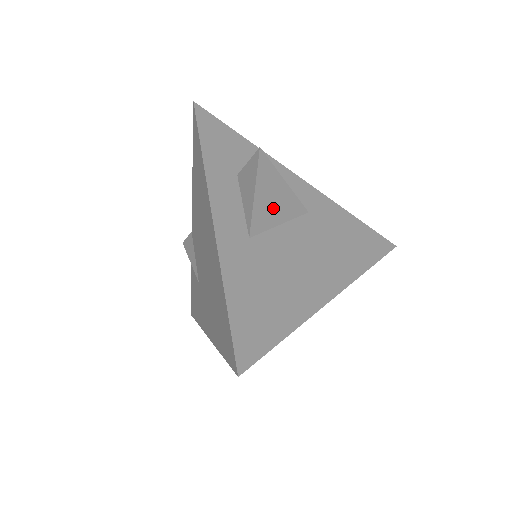
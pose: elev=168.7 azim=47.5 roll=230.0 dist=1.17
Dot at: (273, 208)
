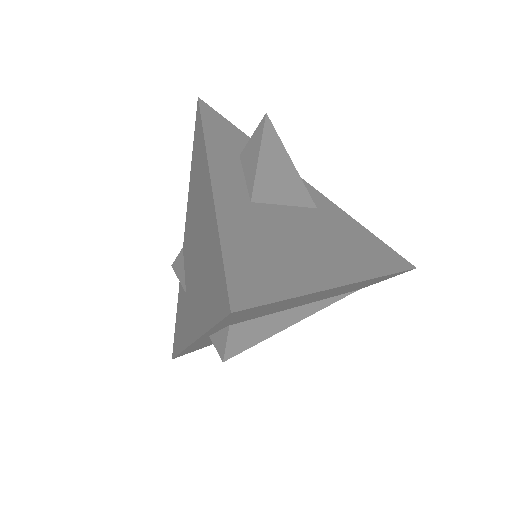
Dot at: (278, 183)
